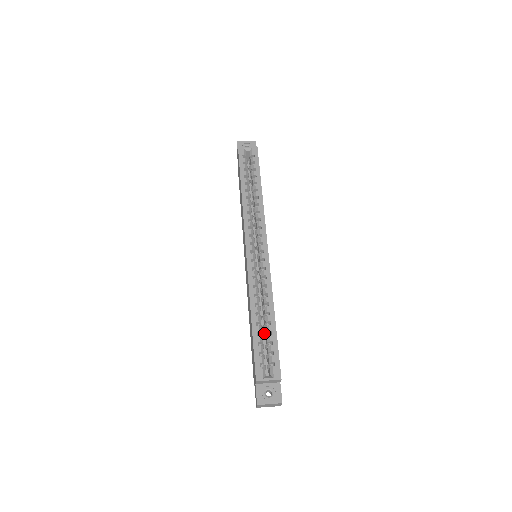
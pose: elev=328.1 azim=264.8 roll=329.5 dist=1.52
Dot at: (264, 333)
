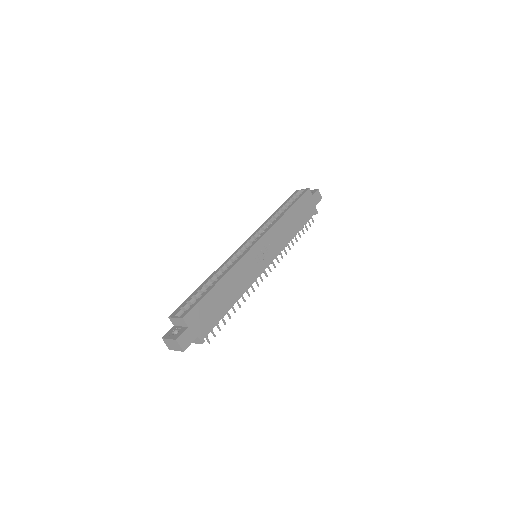
Dot at: occluded
